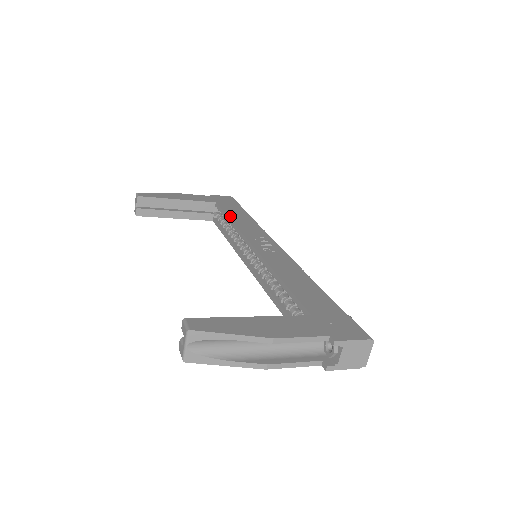
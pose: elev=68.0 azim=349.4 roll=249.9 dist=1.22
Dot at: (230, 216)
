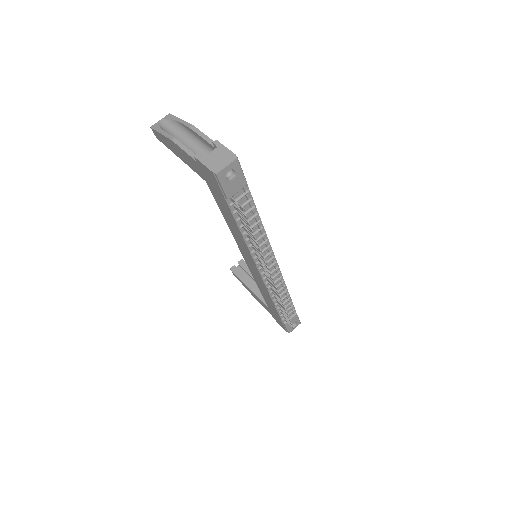
Dot at: occluded
